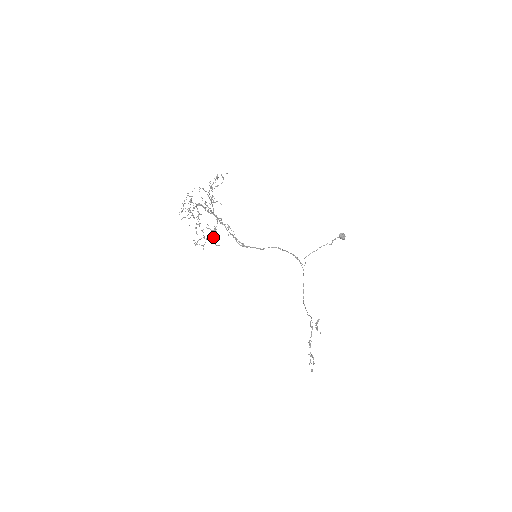
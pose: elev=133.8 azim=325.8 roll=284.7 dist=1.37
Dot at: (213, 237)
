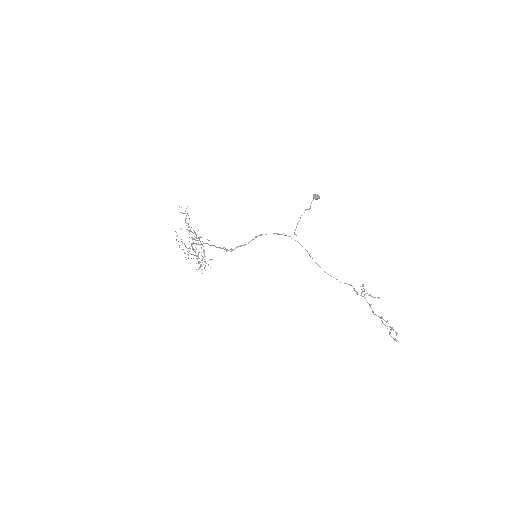
Dot at: (204, 256)
